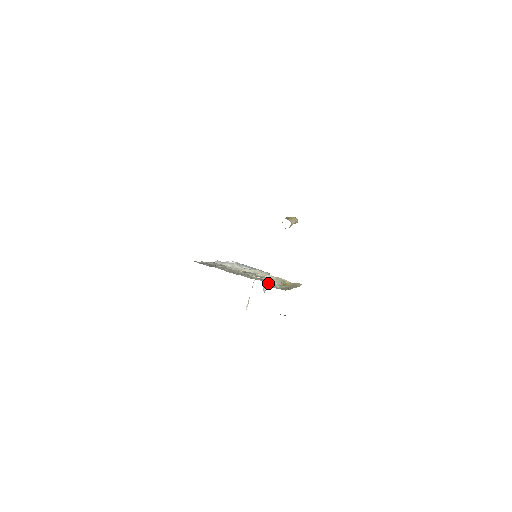
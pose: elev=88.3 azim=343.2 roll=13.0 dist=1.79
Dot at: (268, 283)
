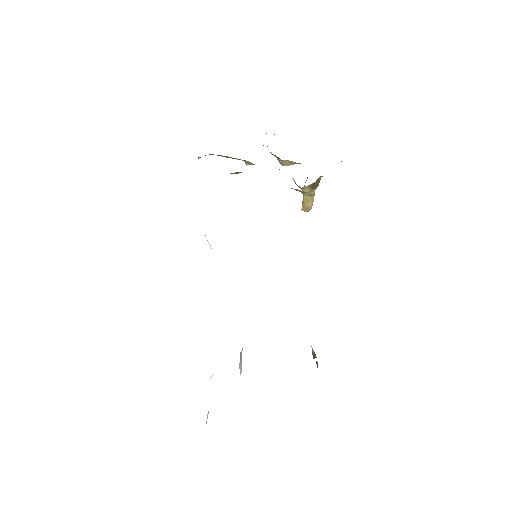
Dot at: occluded
